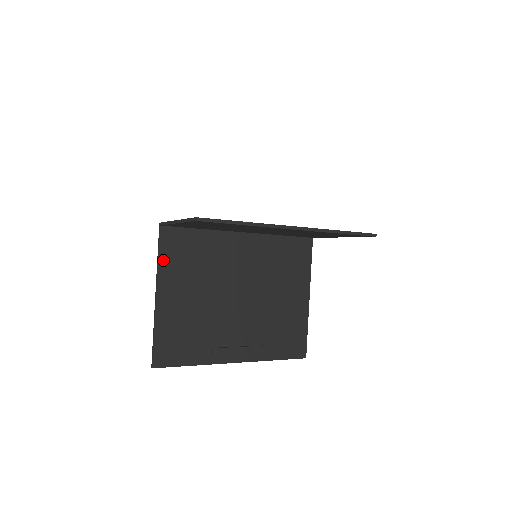
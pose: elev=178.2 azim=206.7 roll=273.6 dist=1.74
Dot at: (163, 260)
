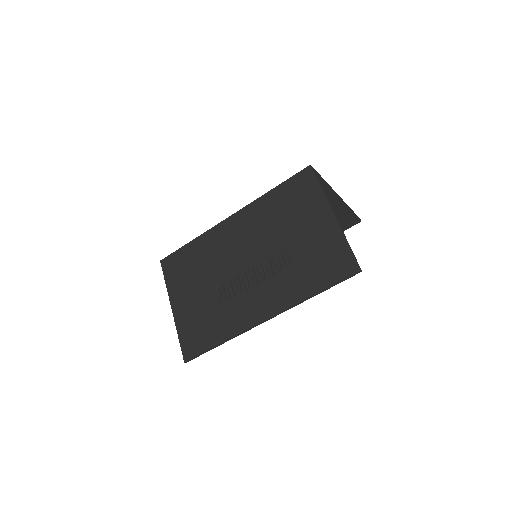
Dot at: occluded
